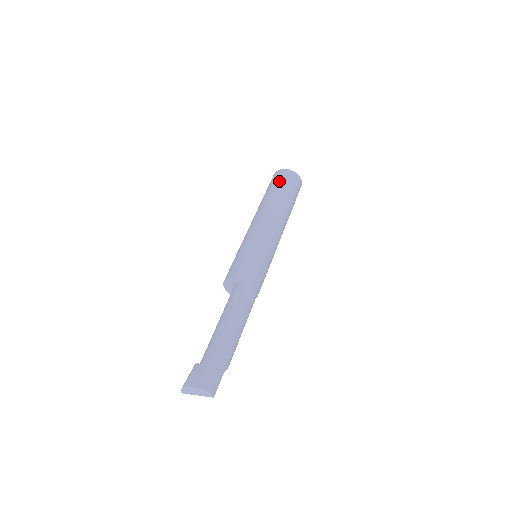
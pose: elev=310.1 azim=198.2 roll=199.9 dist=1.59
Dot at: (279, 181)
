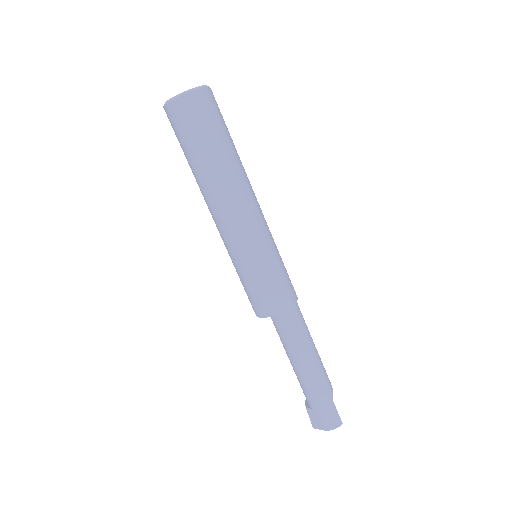
Dot at: (183, 135)
